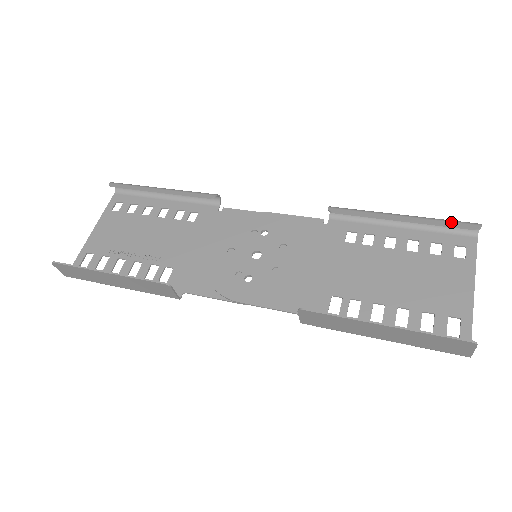
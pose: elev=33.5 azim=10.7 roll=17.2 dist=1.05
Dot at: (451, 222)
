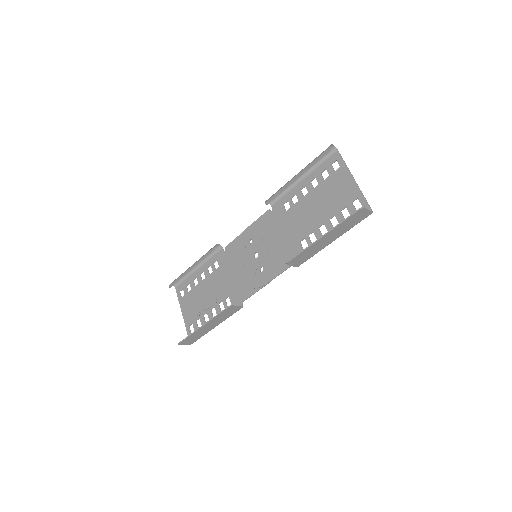
Dot at: (318, 157)
